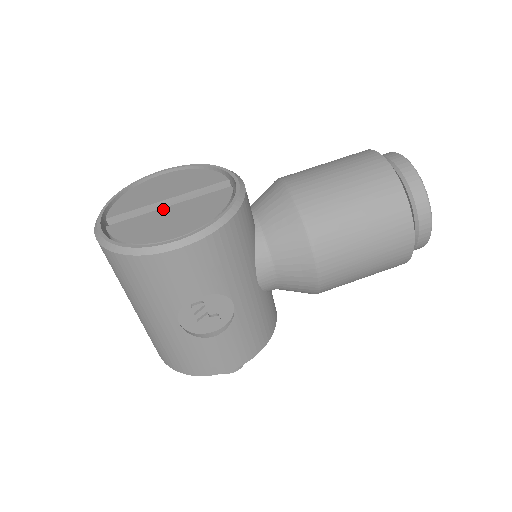
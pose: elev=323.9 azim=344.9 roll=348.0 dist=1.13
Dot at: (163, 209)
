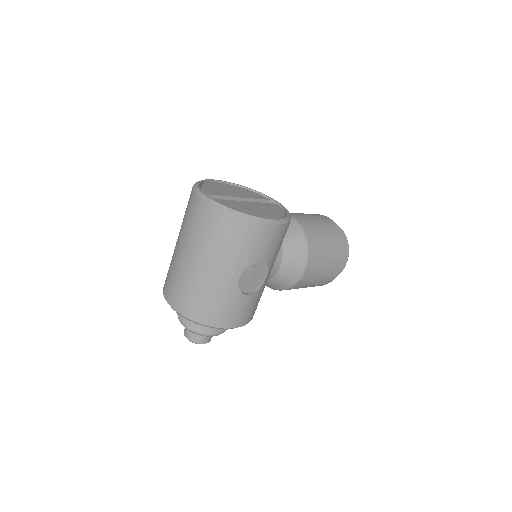
Dot at: (244, 202)
